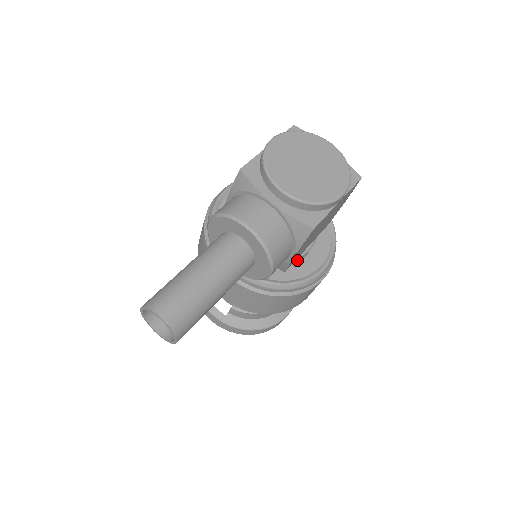
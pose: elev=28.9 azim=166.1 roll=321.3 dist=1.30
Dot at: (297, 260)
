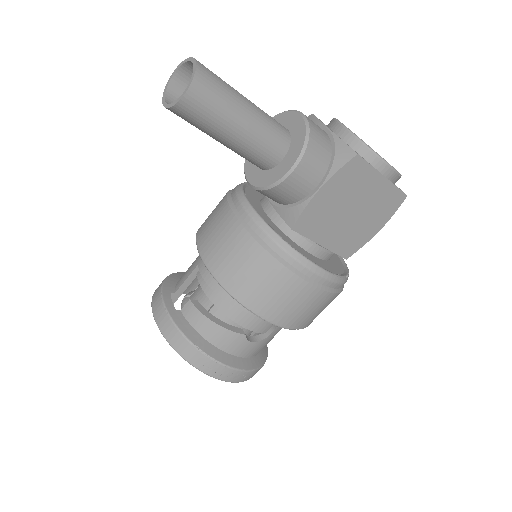
Dot at: (304, 247)
